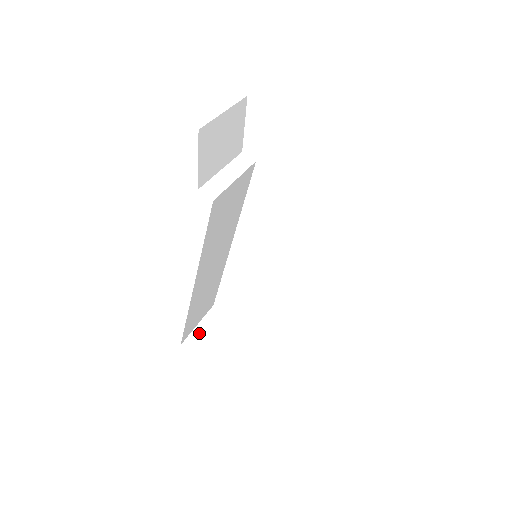
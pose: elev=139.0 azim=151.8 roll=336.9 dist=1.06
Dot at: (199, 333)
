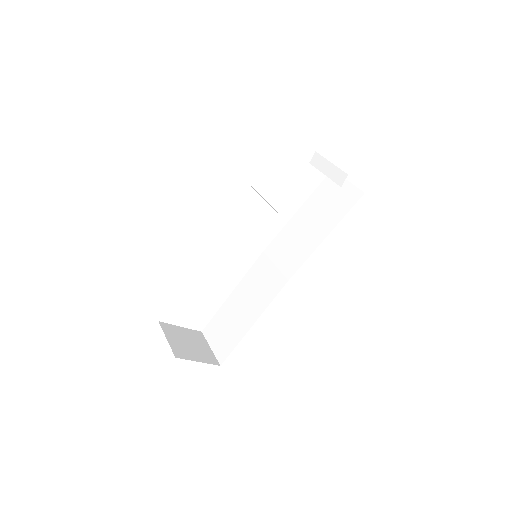
Dot at: (174, 344)
